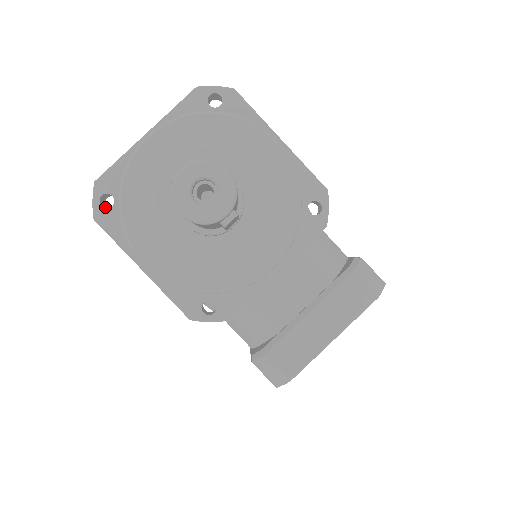
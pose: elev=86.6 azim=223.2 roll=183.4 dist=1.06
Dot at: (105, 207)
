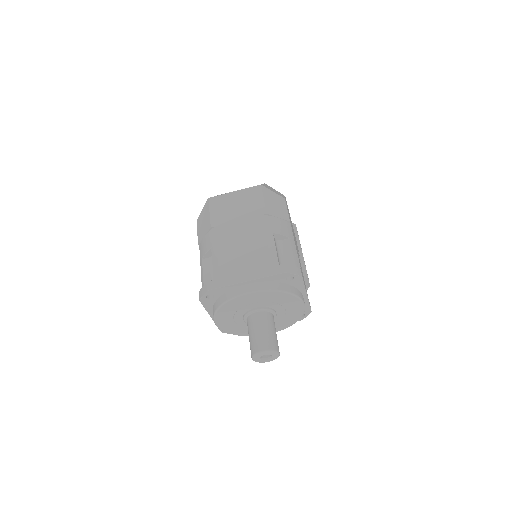
Dot at: occluded
